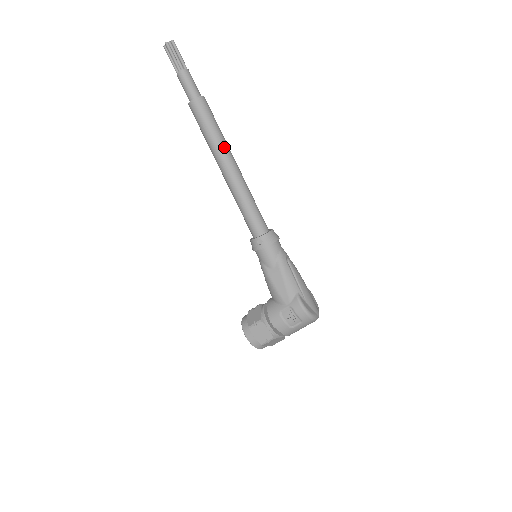
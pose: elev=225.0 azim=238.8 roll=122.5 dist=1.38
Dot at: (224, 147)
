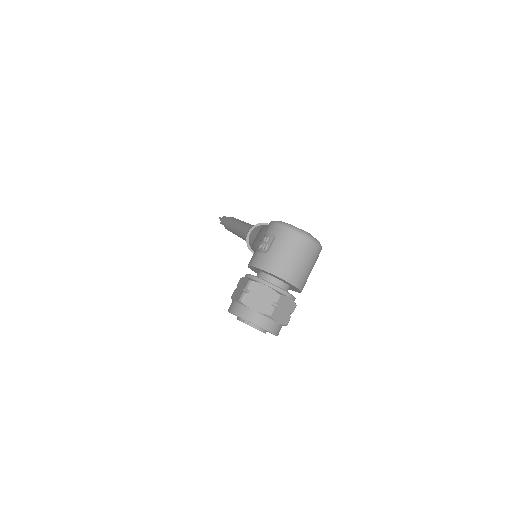
Dot at: occluded
